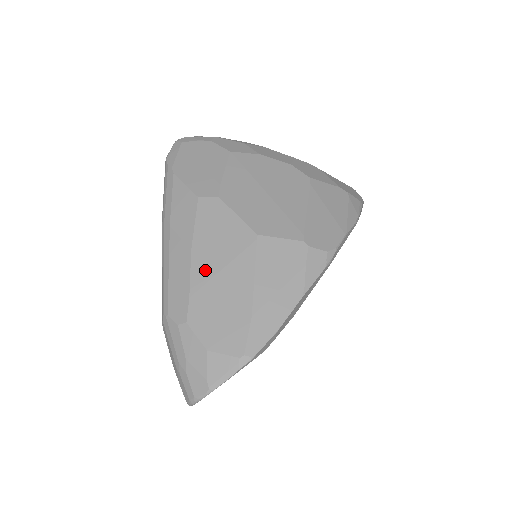
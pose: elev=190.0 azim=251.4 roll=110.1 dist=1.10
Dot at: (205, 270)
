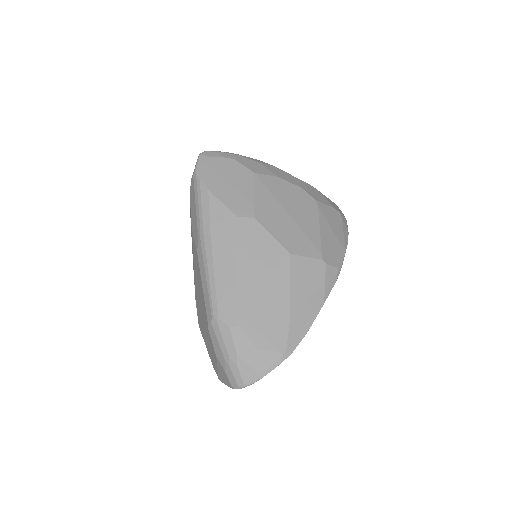
Dot at: (249, 282)
